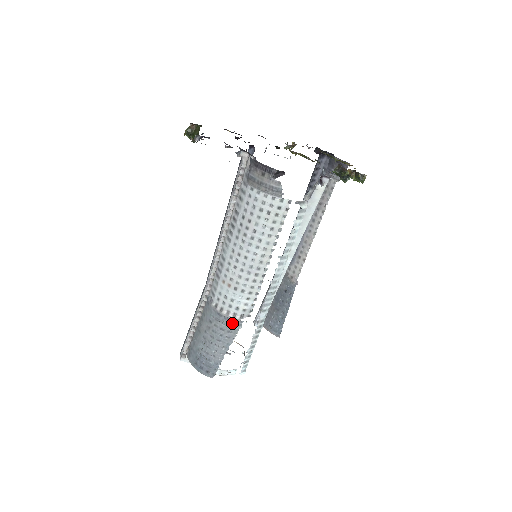
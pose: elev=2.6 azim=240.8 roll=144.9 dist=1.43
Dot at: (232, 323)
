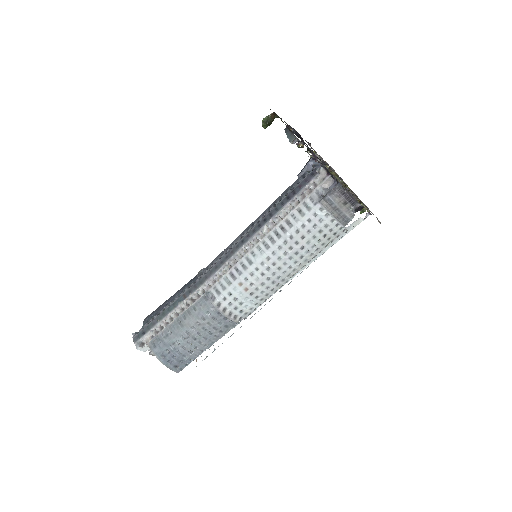
Dot at: (228, 324)
